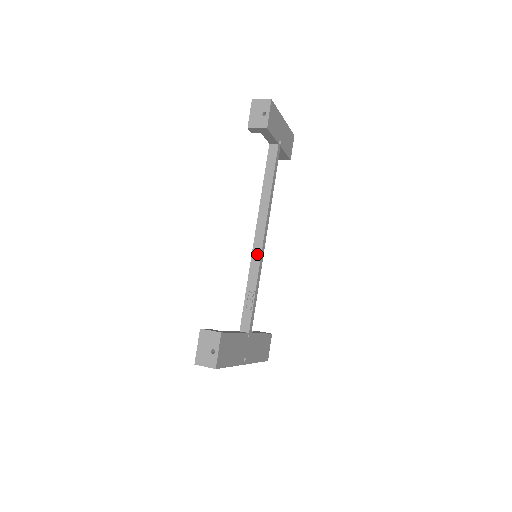
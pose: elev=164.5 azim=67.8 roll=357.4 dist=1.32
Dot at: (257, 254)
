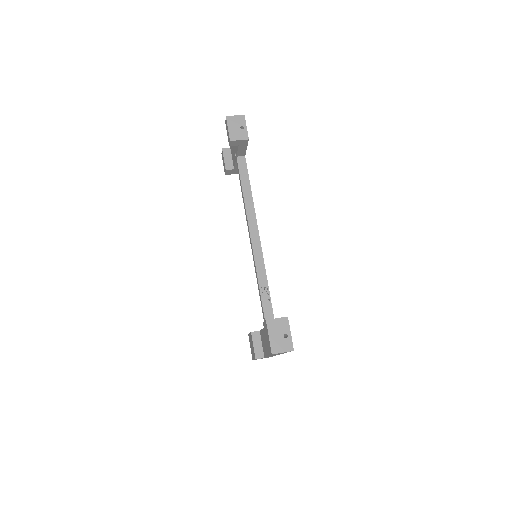
Dot at: (259, 253)
